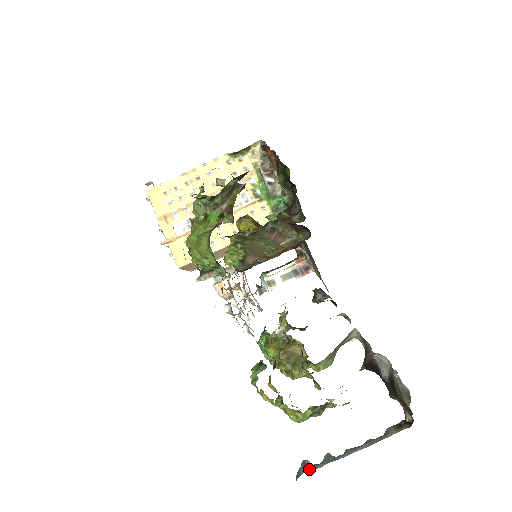
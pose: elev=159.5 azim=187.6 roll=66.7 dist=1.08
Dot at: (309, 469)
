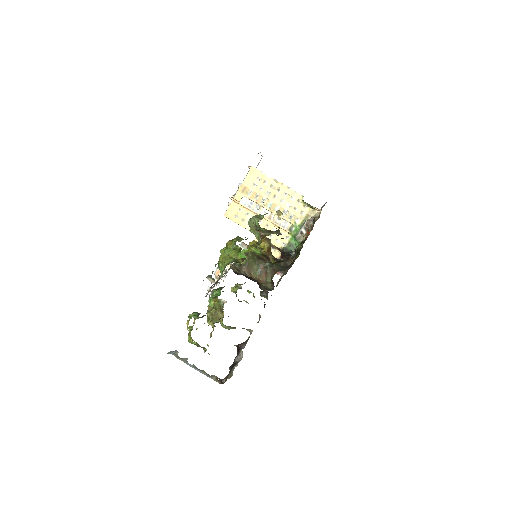
Dot at: (175, 356)
